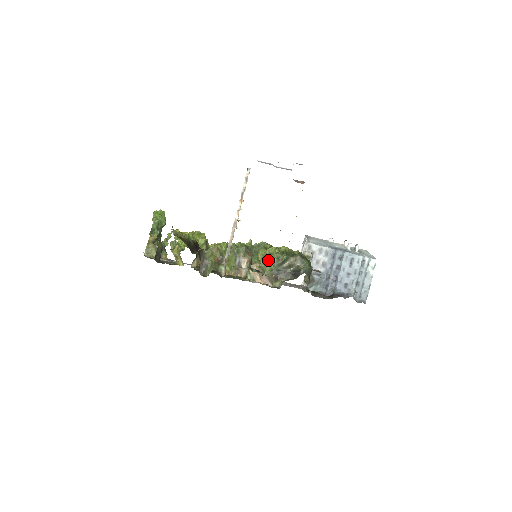
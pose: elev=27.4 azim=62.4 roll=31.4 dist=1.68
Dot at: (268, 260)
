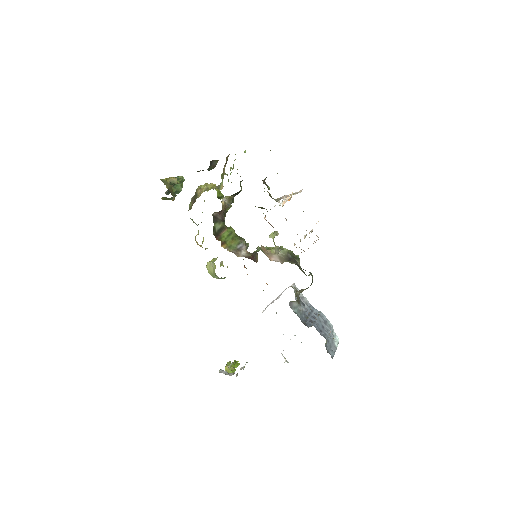
Dot at: occluded
